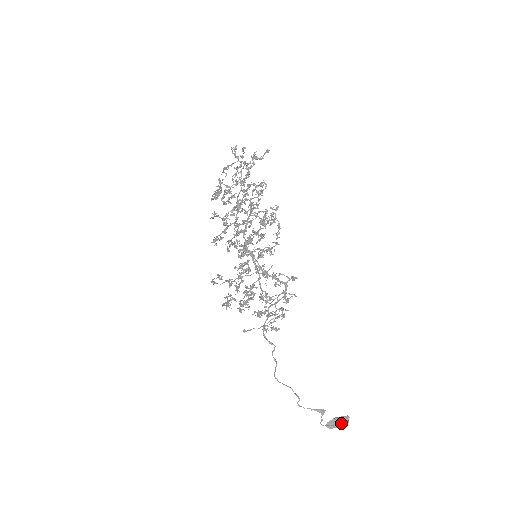
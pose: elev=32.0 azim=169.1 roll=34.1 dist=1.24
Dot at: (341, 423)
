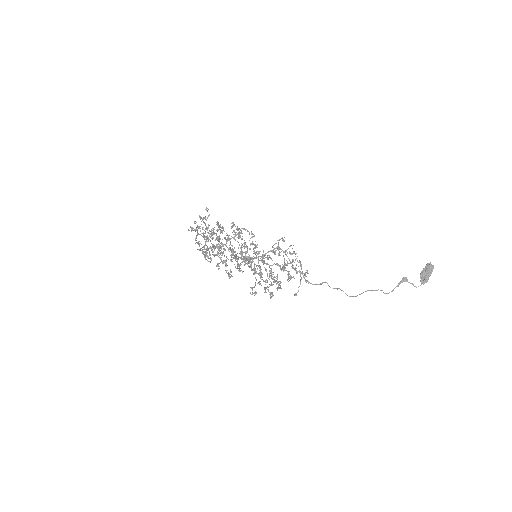
Dot at: (428, 272)
